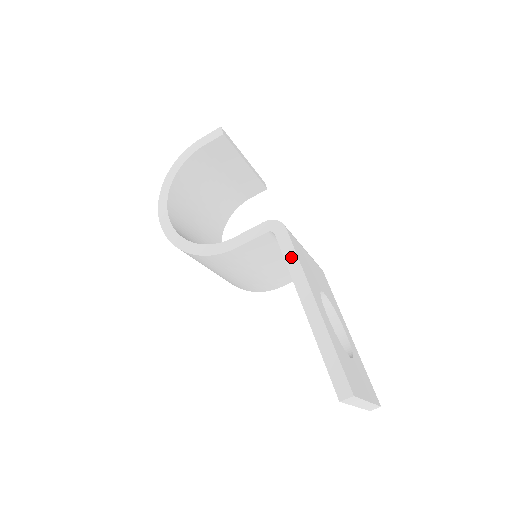
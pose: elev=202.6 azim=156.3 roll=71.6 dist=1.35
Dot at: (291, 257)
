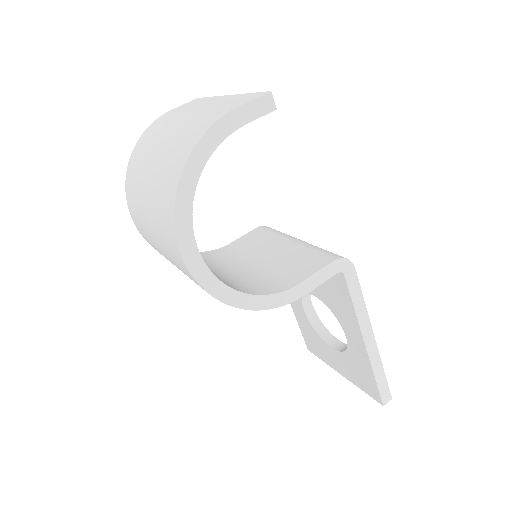
Dot at: (359, 299)
